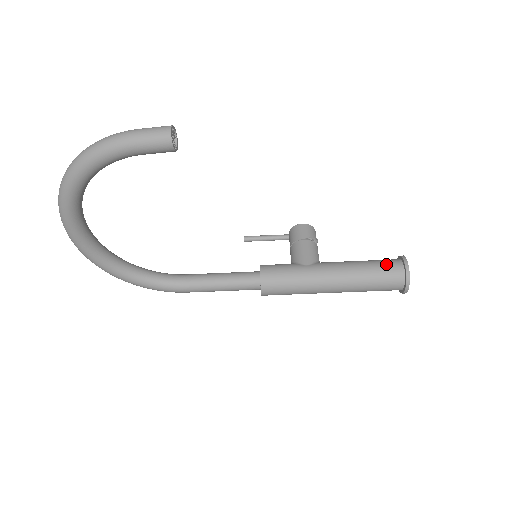
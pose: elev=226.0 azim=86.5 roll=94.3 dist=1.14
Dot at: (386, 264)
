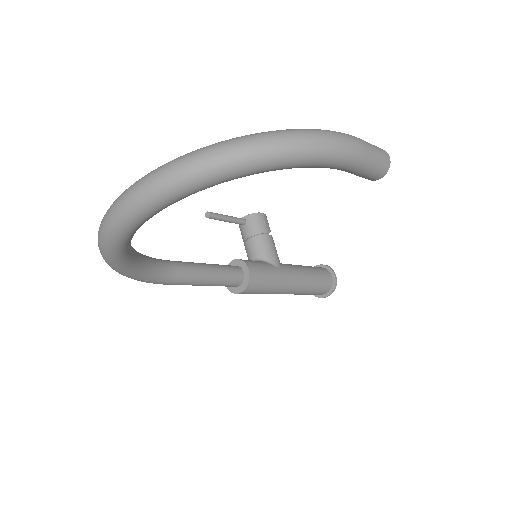
Dot at: (324, 274)
